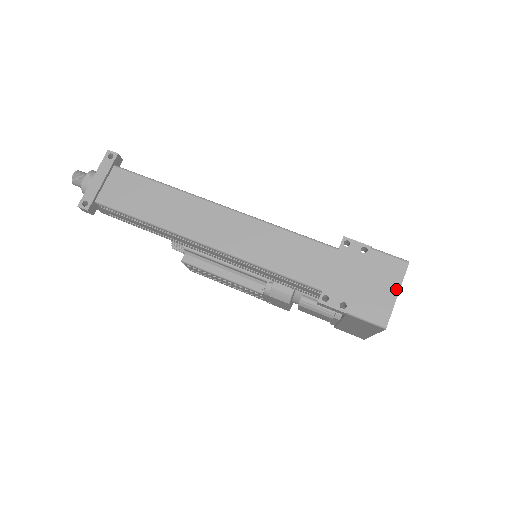
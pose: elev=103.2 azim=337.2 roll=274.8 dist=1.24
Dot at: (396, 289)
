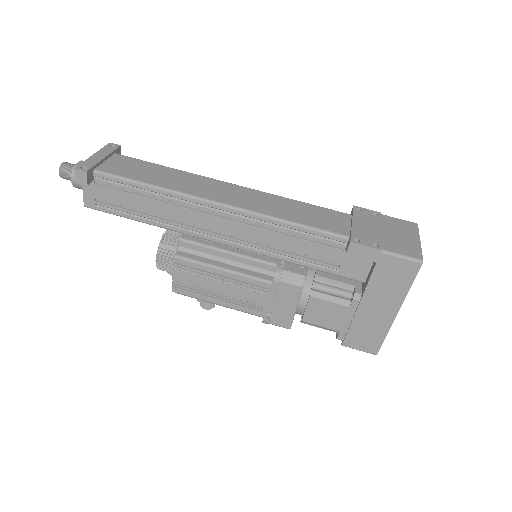
Dot at: (416, 237)
